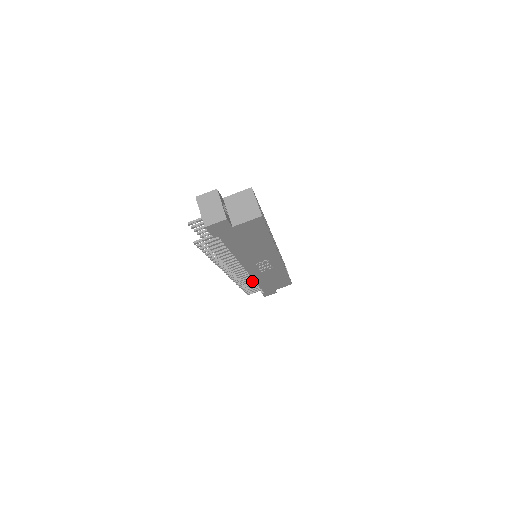
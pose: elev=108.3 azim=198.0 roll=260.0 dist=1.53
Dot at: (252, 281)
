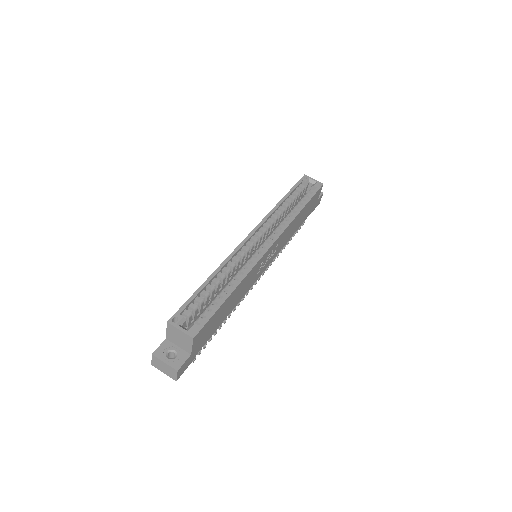
Dot at: occluded
